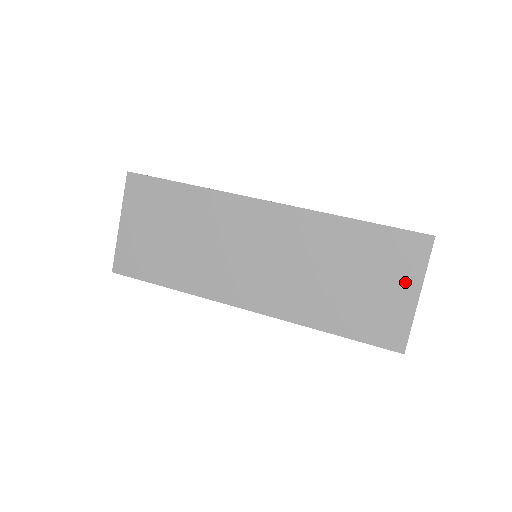
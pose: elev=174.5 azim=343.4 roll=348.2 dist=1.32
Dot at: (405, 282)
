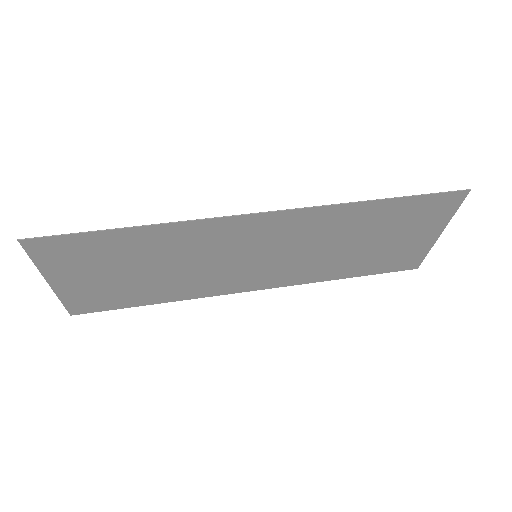
Dot at: (429, 230)
